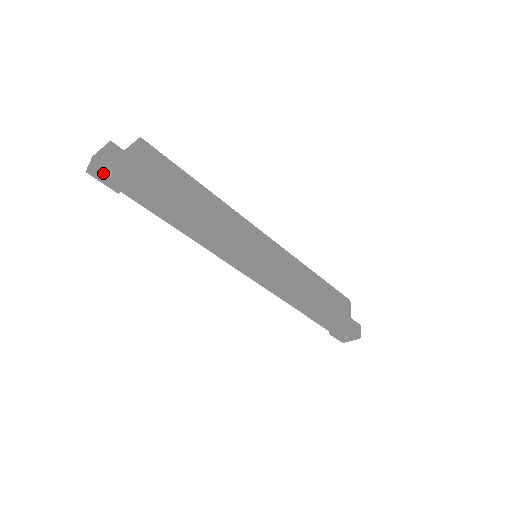
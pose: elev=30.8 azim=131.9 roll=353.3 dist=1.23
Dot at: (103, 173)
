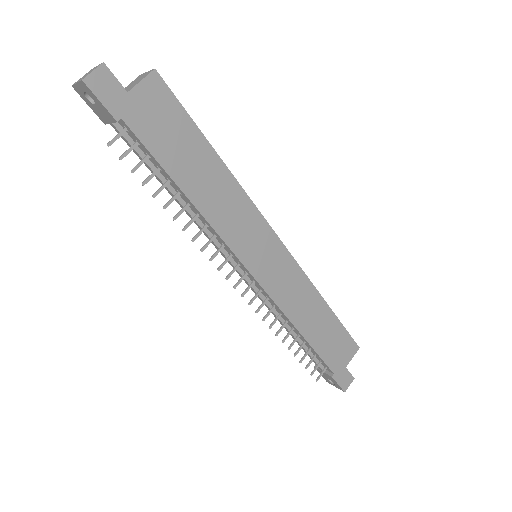
Dot at: (88, 96)
